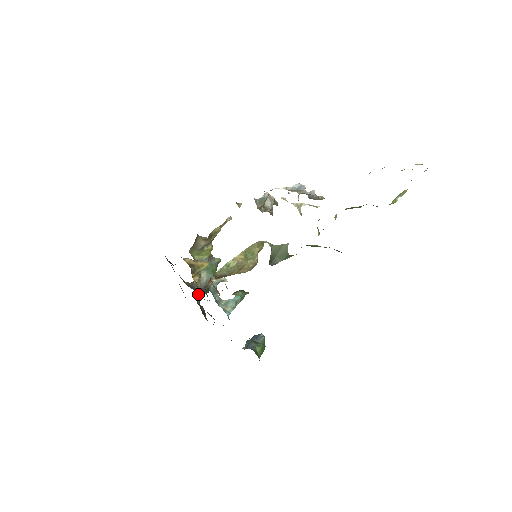
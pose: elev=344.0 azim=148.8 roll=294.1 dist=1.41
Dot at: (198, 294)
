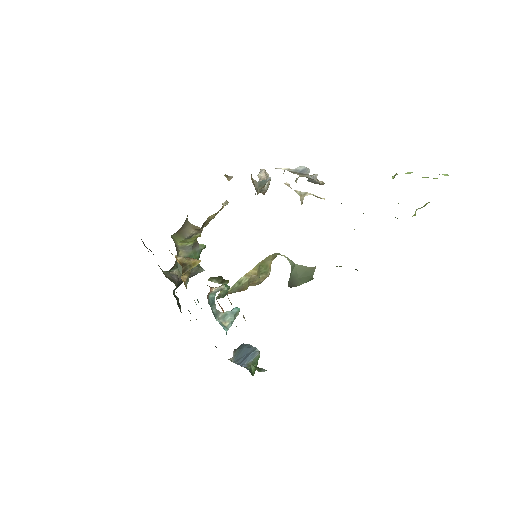
Dot at: (177, 286)
